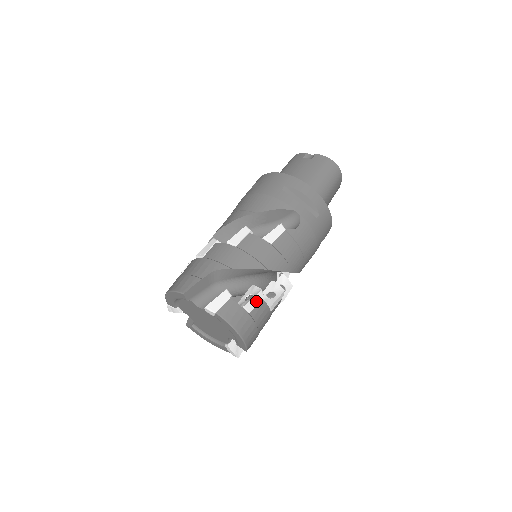
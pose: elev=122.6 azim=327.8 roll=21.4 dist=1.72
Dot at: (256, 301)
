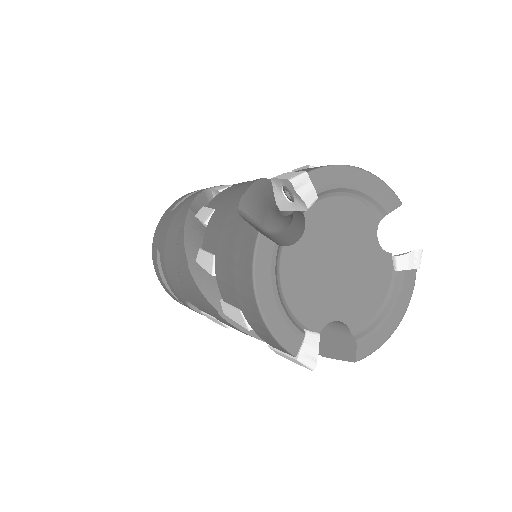
Dot at: occluded
